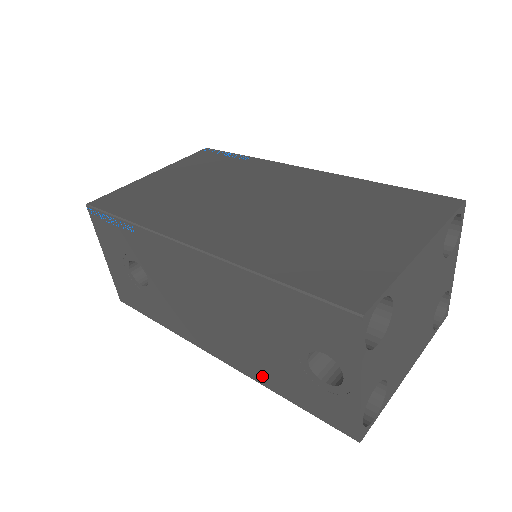
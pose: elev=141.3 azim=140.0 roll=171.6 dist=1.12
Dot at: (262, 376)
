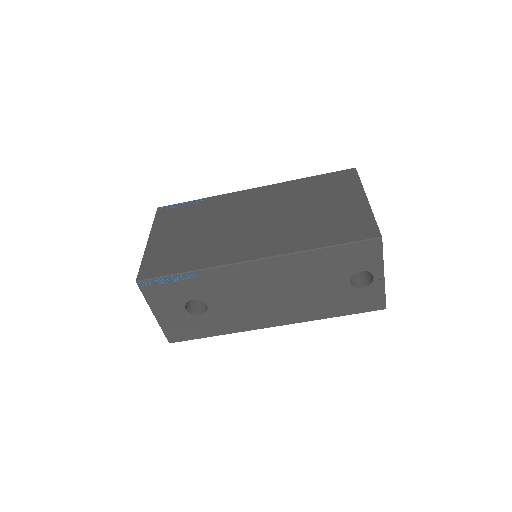
Dot at: (316, 314)
